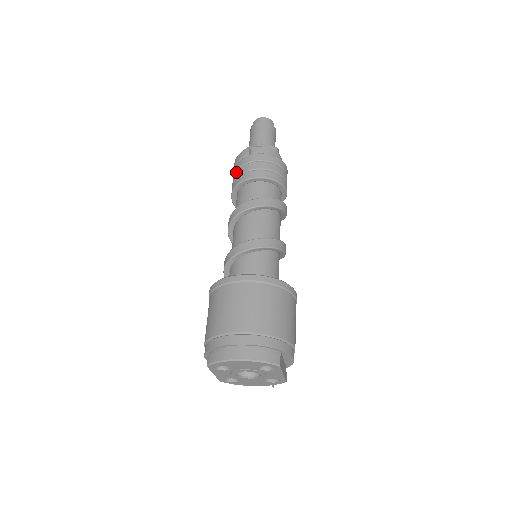
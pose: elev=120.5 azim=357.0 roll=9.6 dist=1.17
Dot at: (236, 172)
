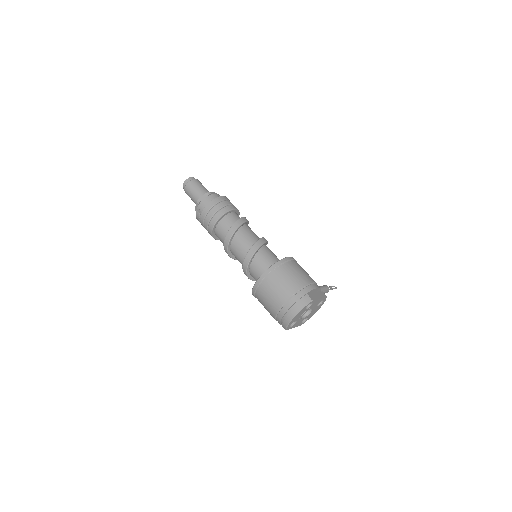
Dot at: (204, 227)
